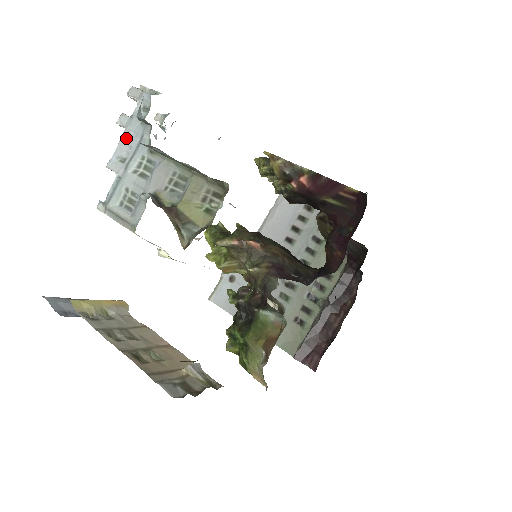
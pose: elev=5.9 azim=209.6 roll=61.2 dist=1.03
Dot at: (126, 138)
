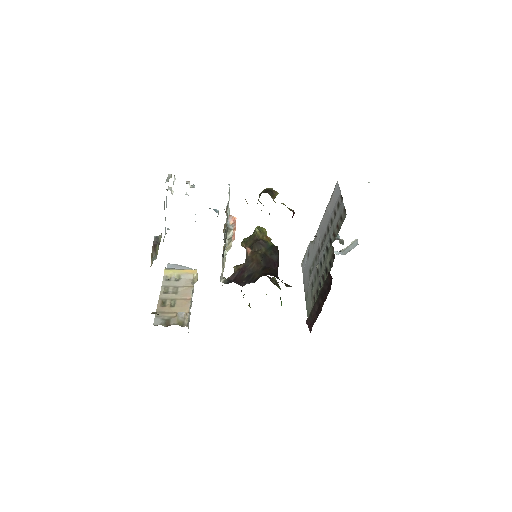
Dot at: (166, 201)
